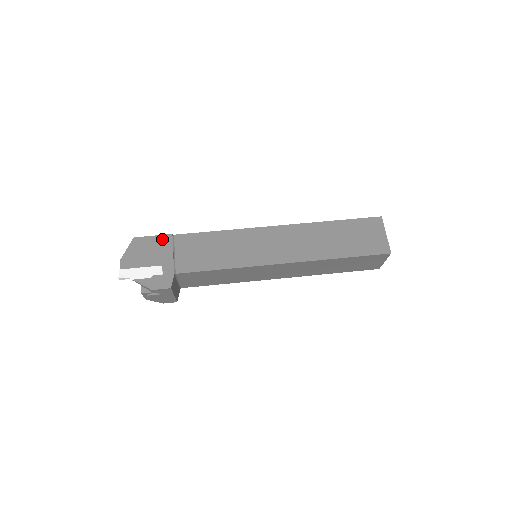
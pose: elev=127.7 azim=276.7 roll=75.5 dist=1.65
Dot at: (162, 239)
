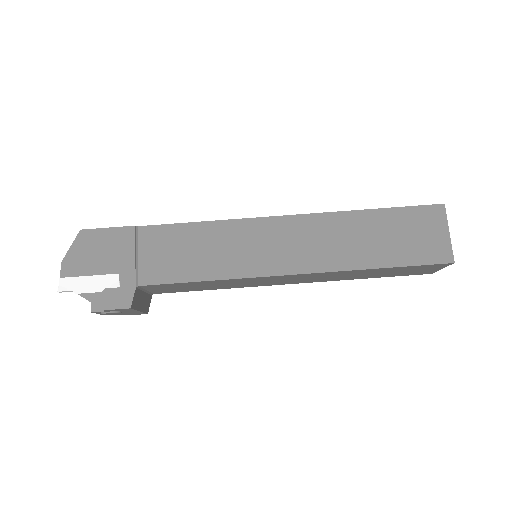
Dot at: (120, 233)
